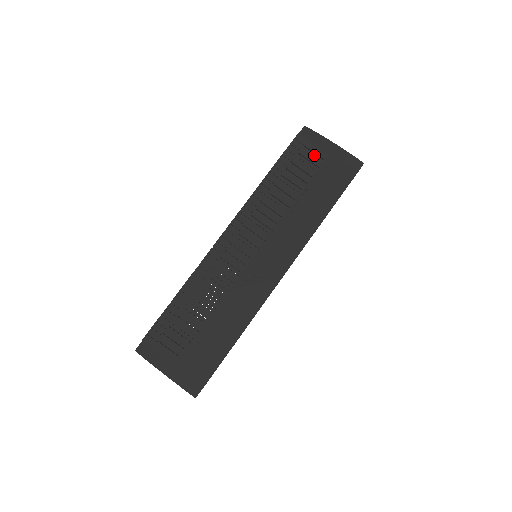
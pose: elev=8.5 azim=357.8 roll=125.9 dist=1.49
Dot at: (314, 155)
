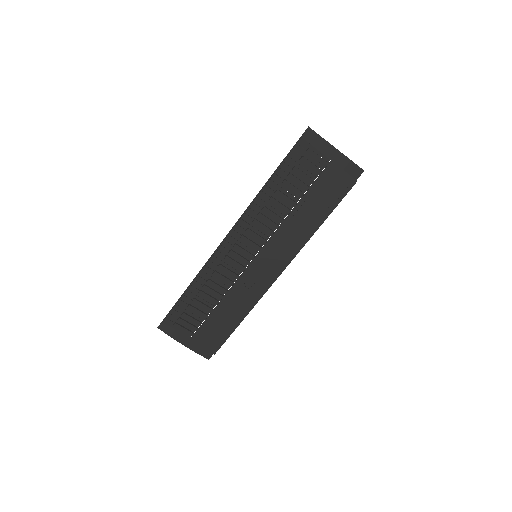
Dot at: (315, 161)
